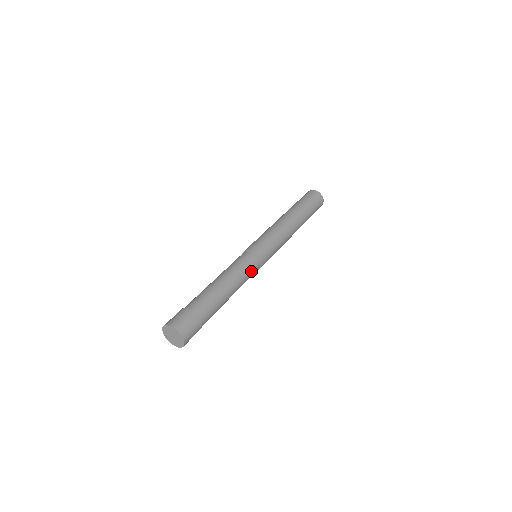
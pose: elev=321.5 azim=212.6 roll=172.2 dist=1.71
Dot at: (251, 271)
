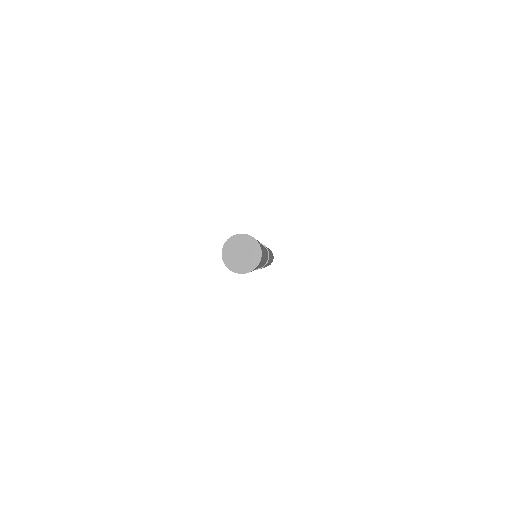
Dot at: occluded
